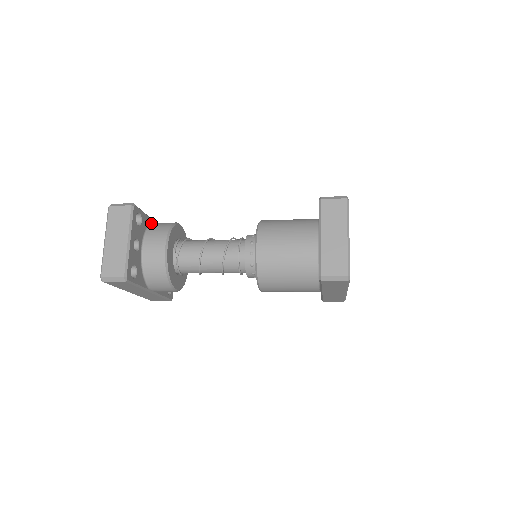
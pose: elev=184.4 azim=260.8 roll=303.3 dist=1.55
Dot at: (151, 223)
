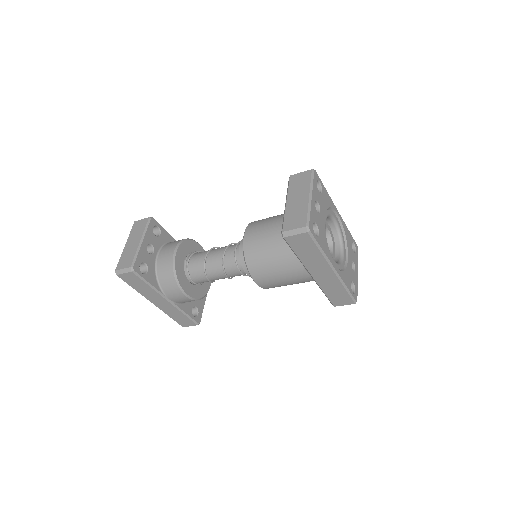
Dot at: occluded
